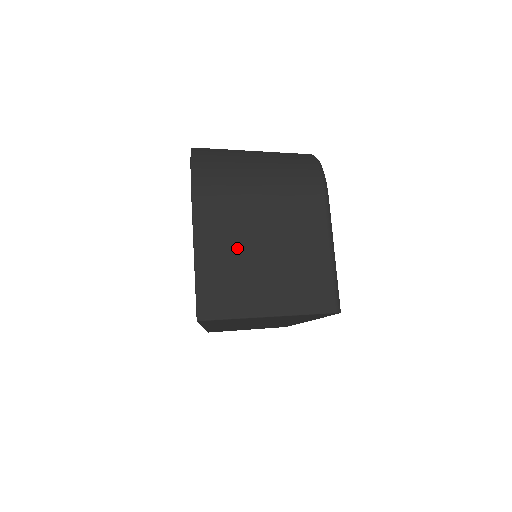
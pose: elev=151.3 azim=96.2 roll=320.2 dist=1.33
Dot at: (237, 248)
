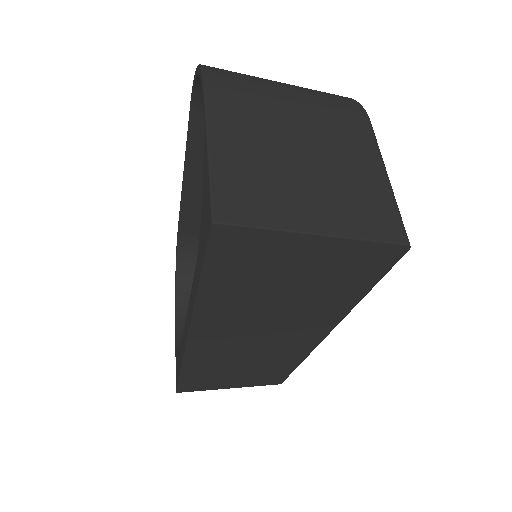
Dot at: (266, 148)
